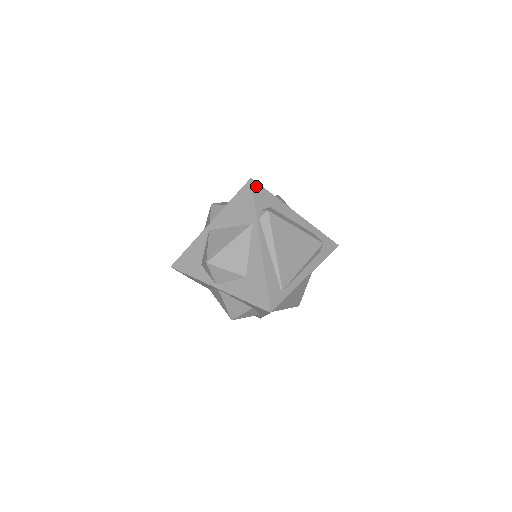
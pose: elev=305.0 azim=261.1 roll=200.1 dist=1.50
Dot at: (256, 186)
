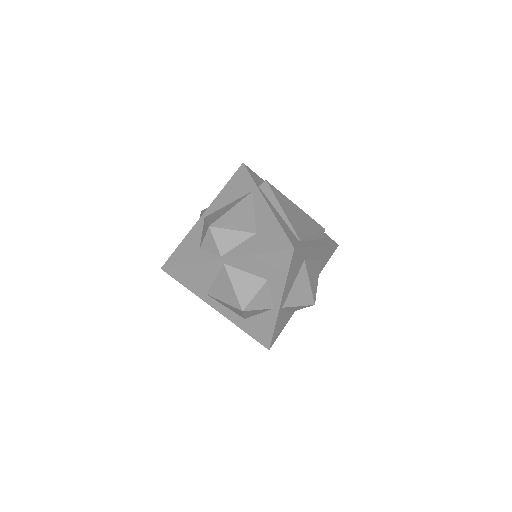
Dot at: (249, 169)
